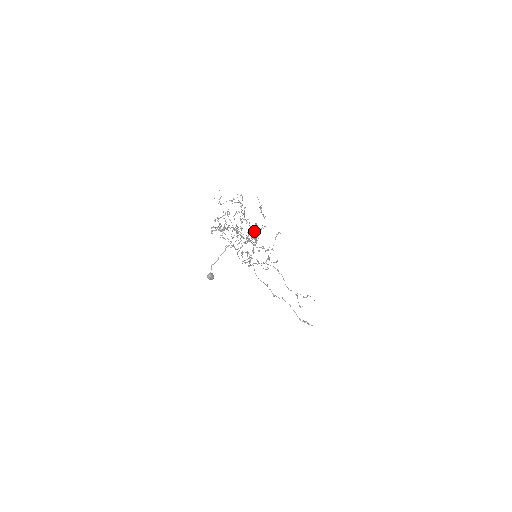
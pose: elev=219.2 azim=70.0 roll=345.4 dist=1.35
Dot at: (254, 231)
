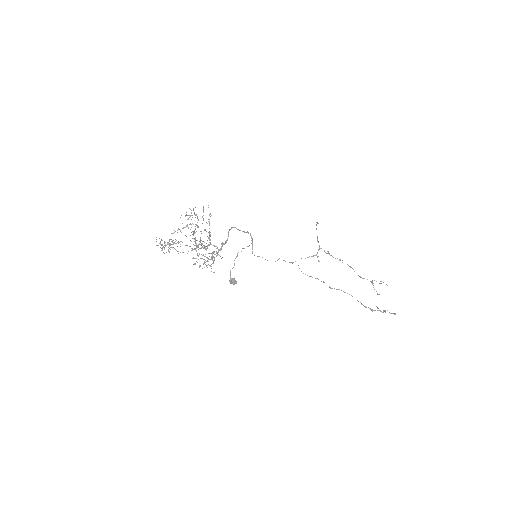
Dot at: (208, 238)
